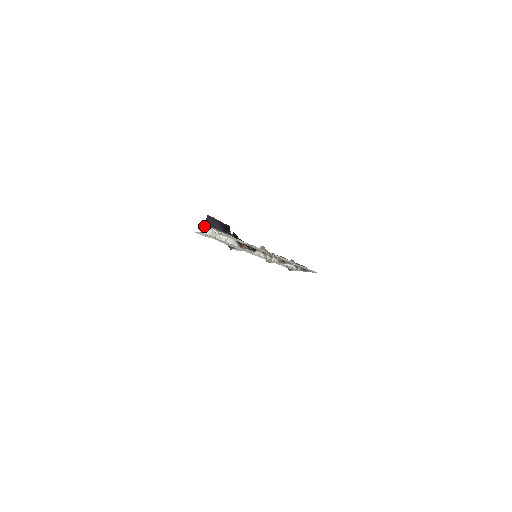
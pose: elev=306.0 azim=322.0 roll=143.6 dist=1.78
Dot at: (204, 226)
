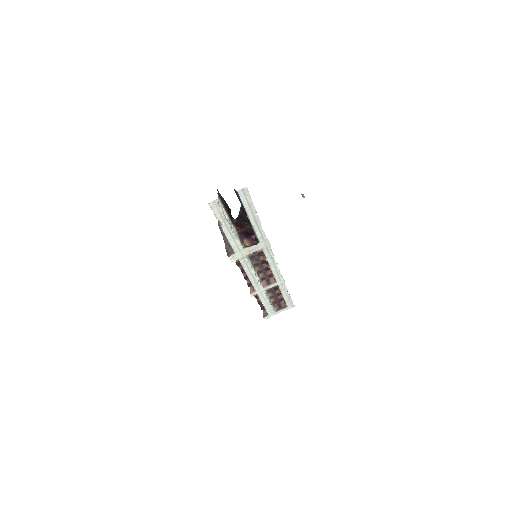
Dot at: occluded
